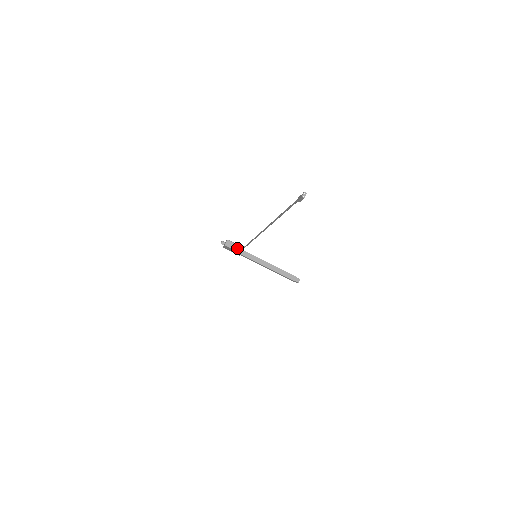
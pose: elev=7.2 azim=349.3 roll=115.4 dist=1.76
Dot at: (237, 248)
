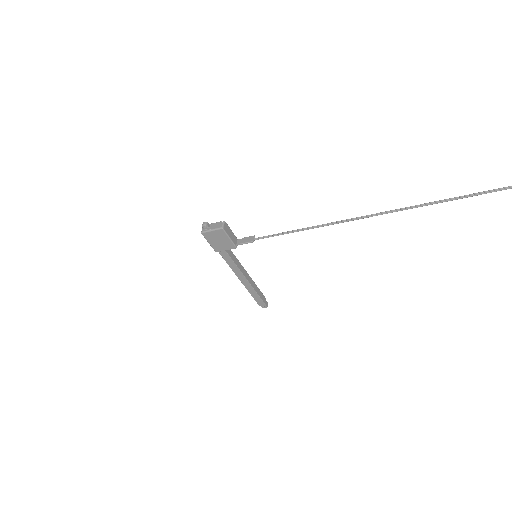
Dot at: (233, 238)
